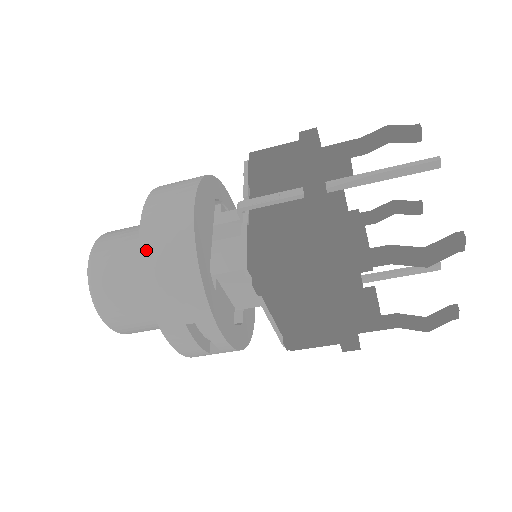
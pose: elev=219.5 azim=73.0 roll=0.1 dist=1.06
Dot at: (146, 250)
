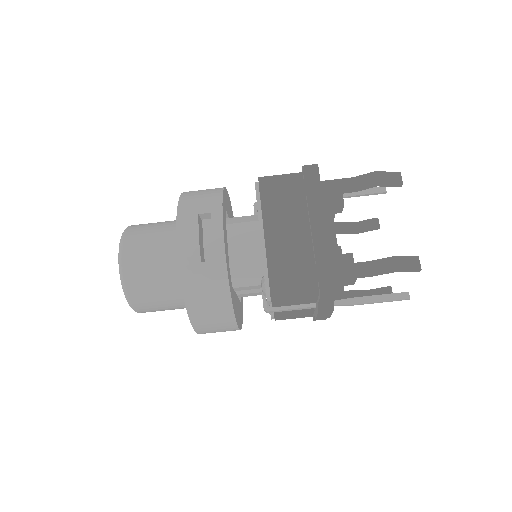
Dot at: (189, 191)
